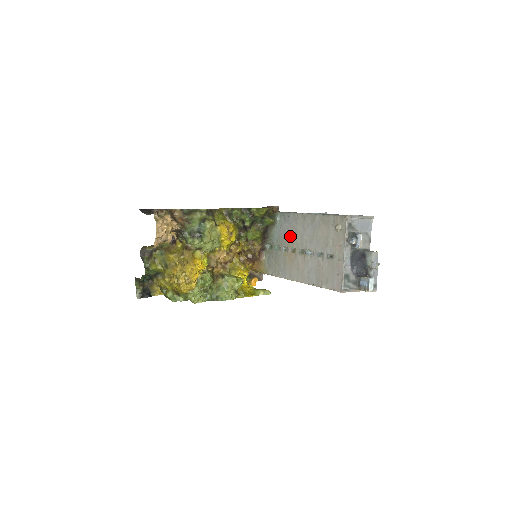
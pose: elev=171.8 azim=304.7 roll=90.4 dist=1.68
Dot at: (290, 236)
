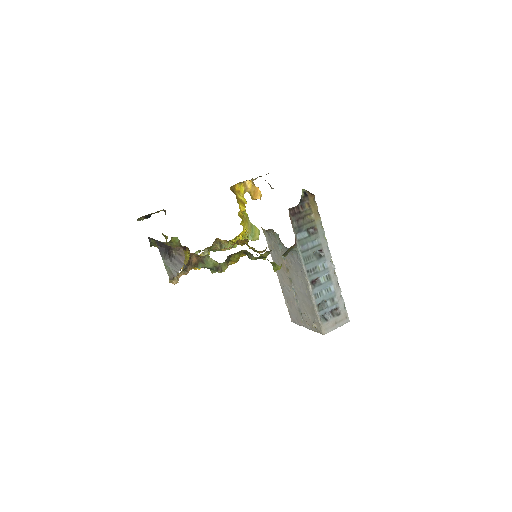
Dot at: (292, 266)
